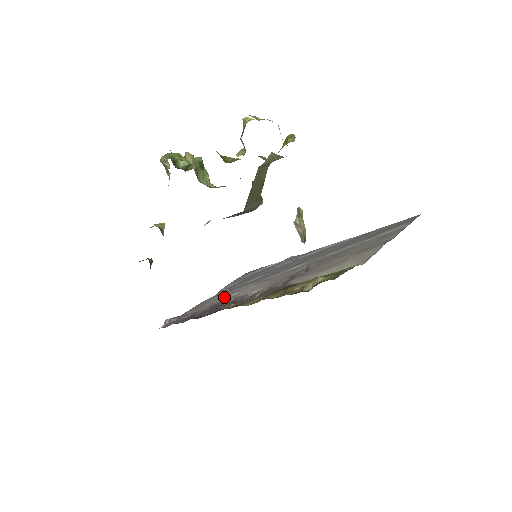
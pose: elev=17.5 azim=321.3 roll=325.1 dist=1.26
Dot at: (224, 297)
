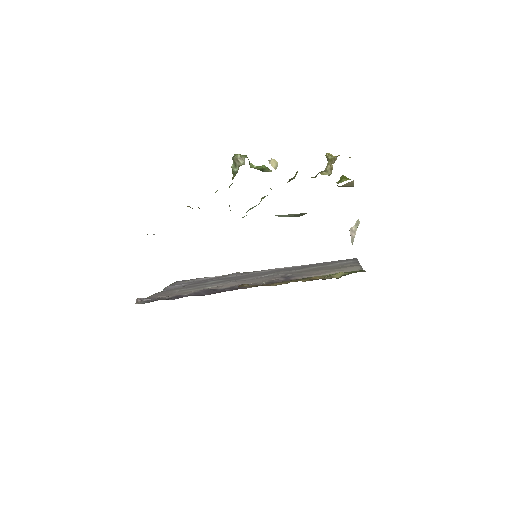
Dot at: (196, 289)
